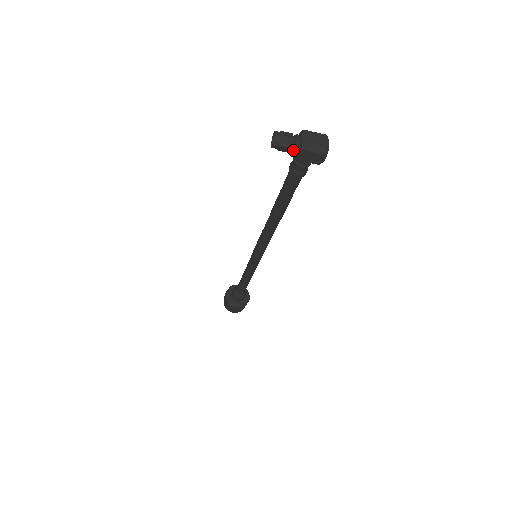
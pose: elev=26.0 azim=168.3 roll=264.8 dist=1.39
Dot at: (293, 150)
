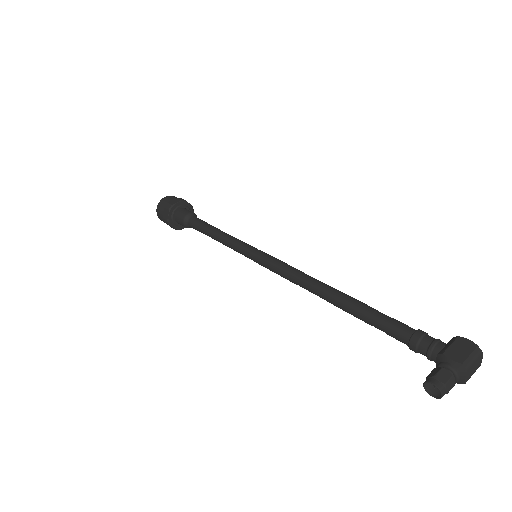
Dot at: occluded
